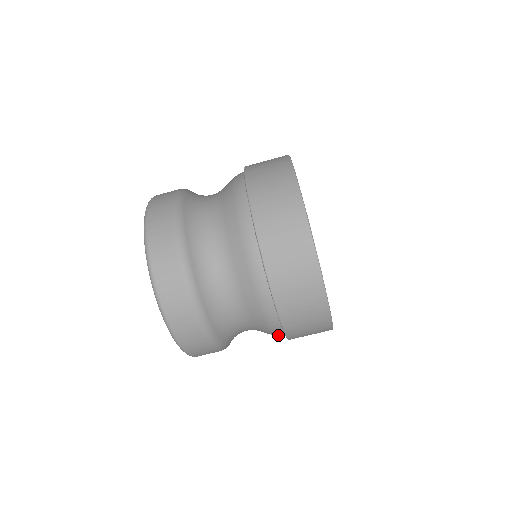
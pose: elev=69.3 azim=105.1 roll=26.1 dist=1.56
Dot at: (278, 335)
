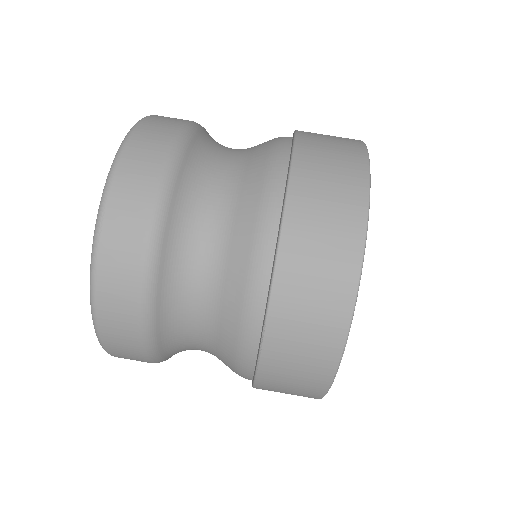
Dot at: (259, 264)
